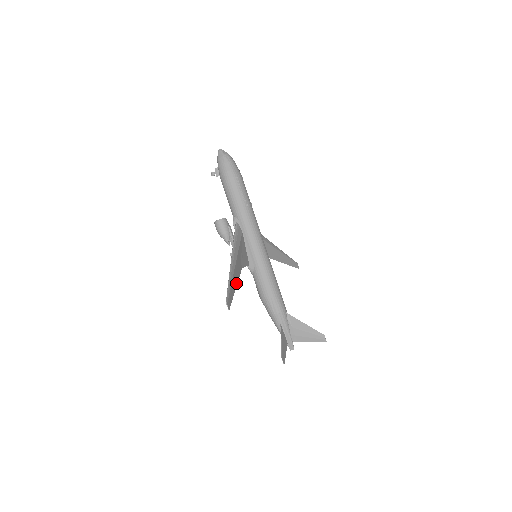
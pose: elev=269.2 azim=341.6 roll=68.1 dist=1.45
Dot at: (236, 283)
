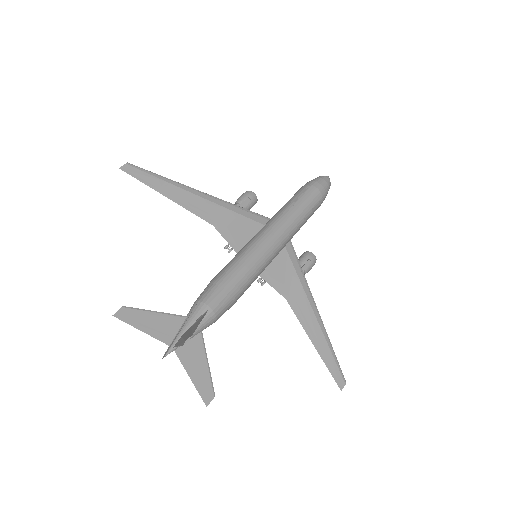
Dot at: (175, 200)
